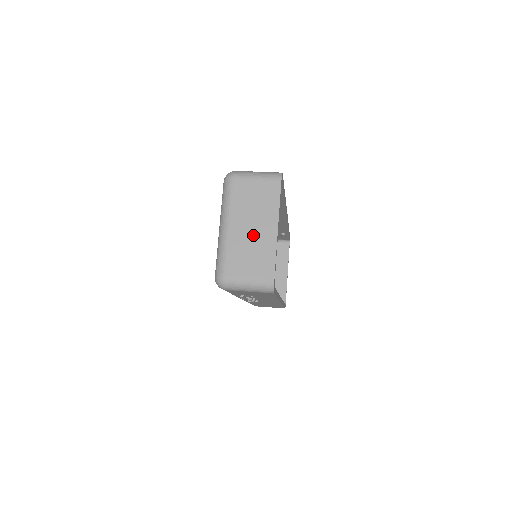
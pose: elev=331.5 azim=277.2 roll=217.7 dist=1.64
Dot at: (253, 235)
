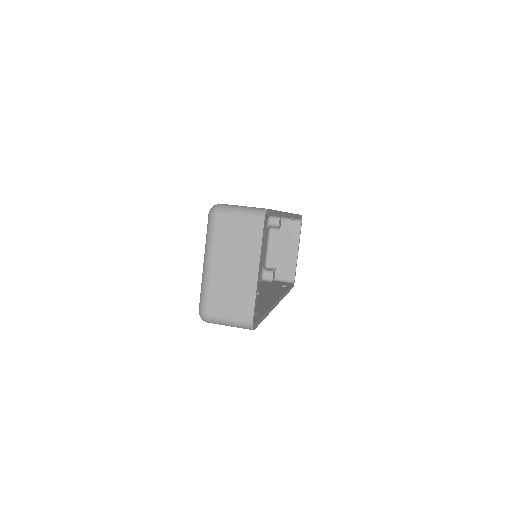
Dot at: (234, 275)
